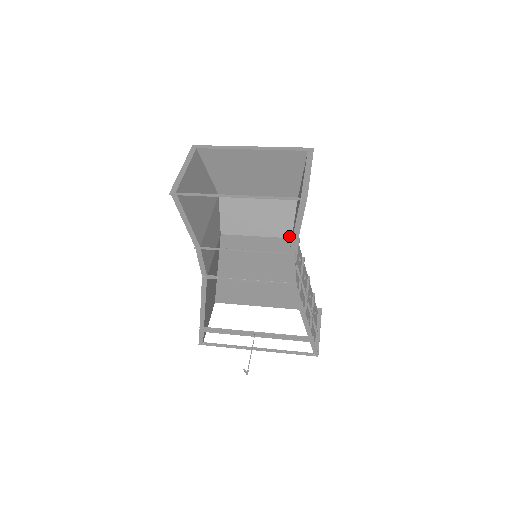
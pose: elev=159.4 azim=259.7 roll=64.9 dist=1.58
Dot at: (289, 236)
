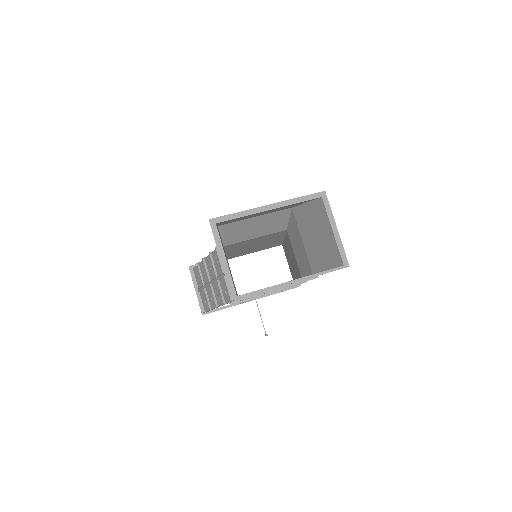
Dot at: (280, 230)
